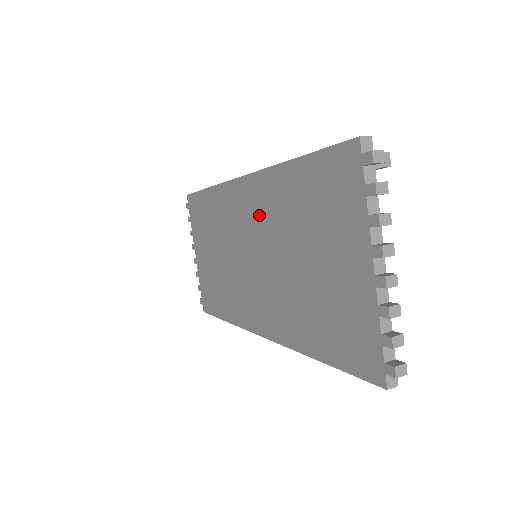
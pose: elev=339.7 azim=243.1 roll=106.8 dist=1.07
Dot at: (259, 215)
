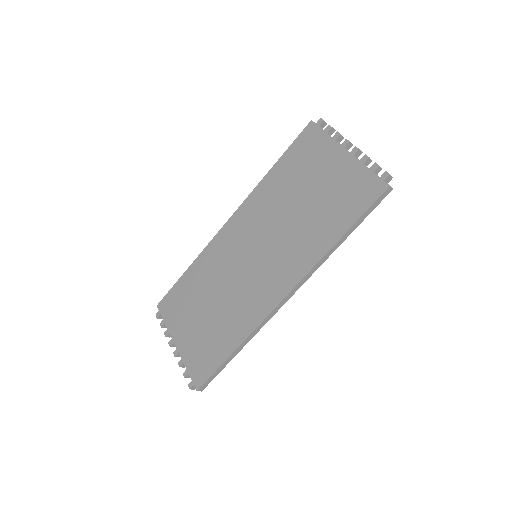
Dot at: (254, 221)
